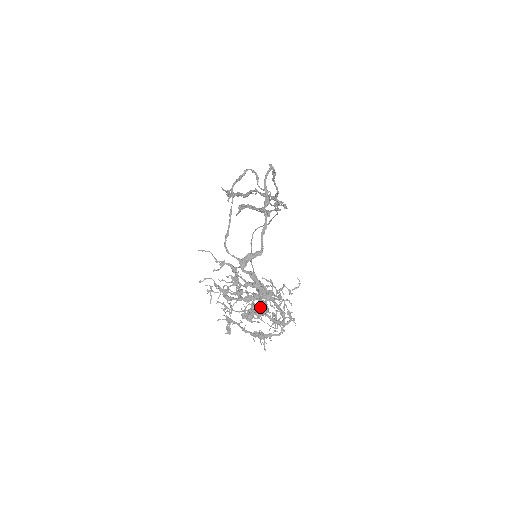
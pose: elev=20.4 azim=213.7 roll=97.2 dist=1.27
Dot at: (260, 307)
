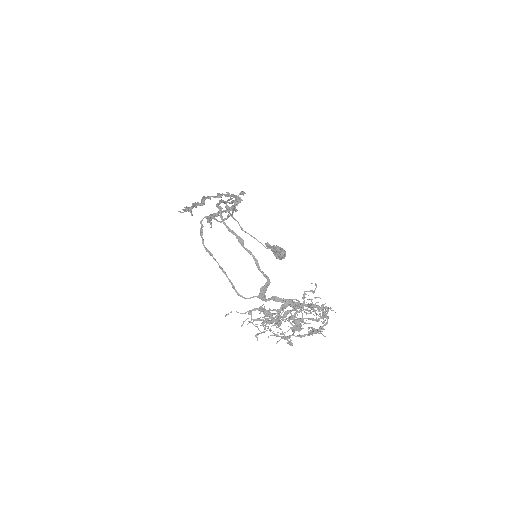
Dot at: (300, 319)
